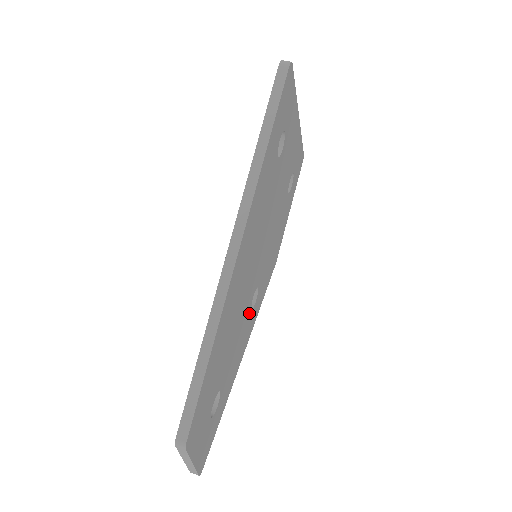
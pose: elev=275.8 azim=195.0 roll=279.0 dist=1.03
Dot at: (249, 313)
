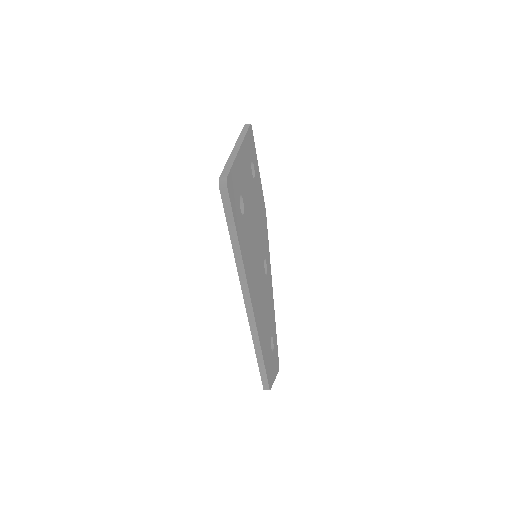
Dot at: (266, 279)
